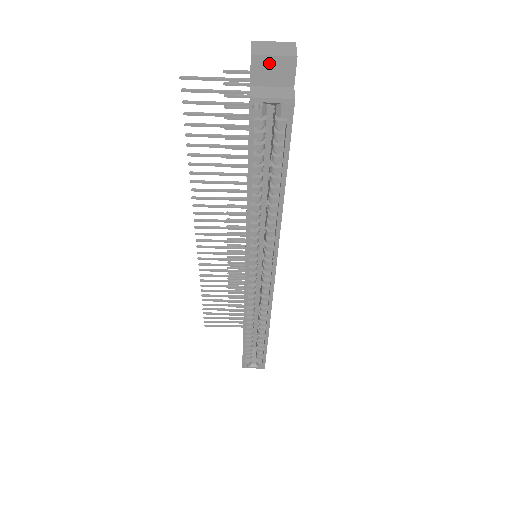
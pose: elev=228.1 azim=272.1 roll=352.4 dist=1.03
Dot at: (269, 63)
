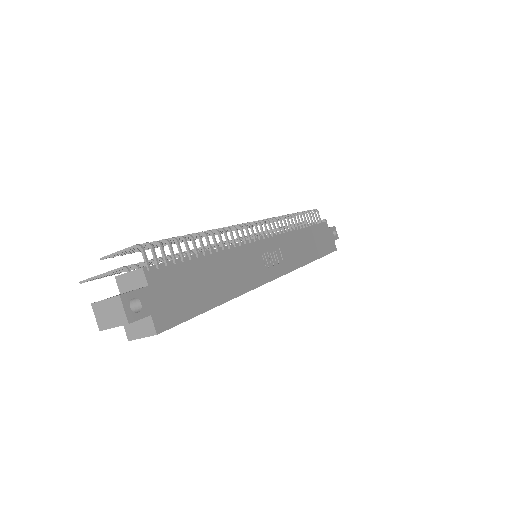
Dot at: (116, 326)
